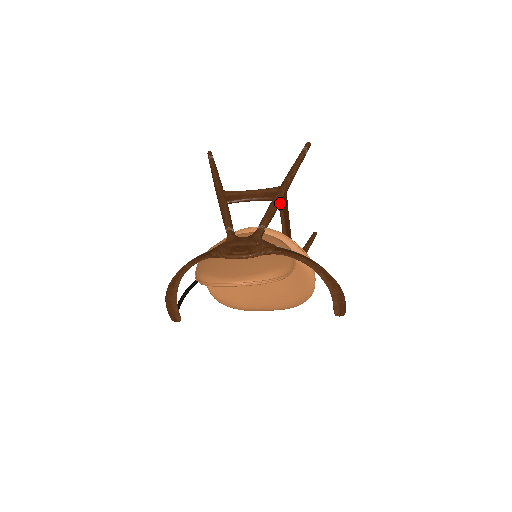
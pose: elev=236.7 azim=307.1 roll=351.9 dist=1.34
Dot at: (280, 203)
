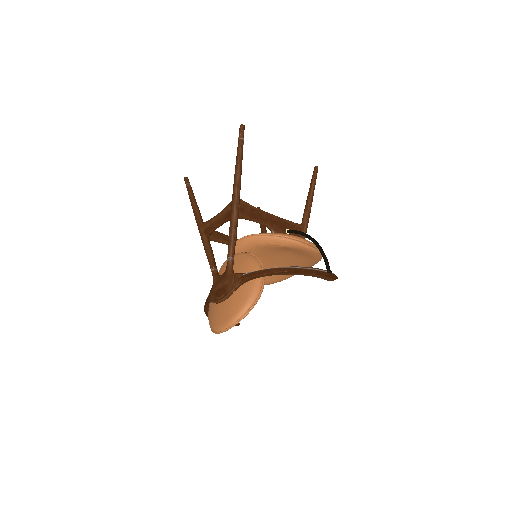
Dot at: (237, 220)
